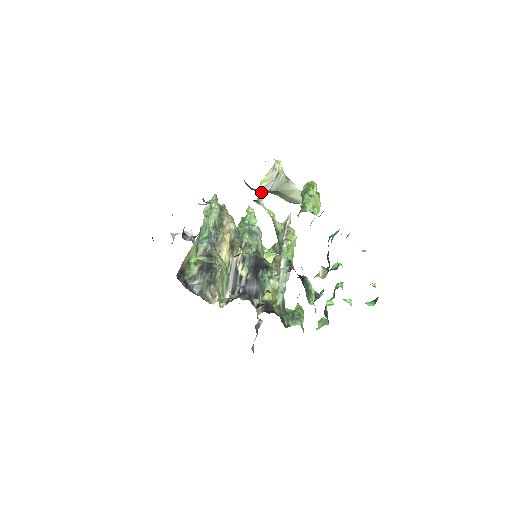
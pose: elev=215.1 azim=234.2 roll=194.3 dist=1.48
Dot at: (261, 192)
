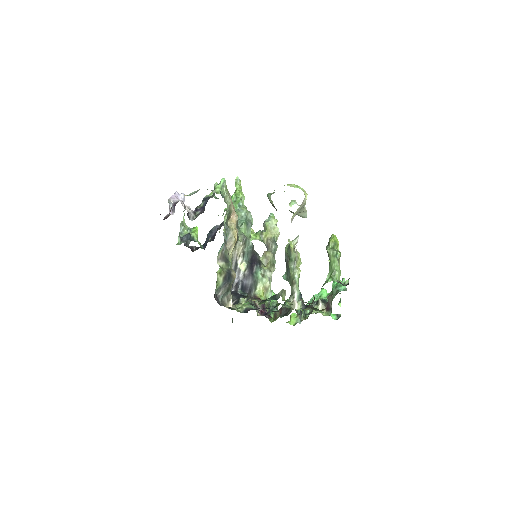
Dot at: occluded
